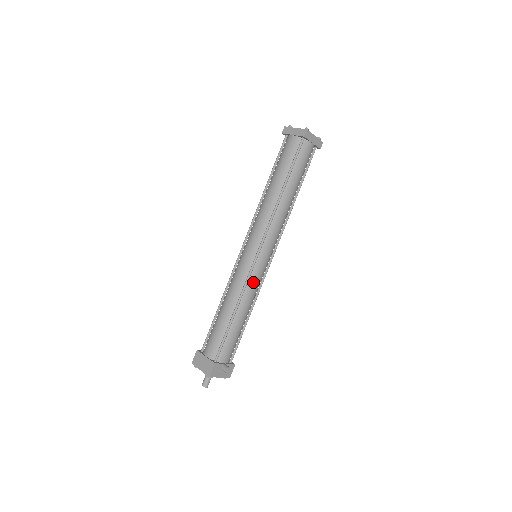
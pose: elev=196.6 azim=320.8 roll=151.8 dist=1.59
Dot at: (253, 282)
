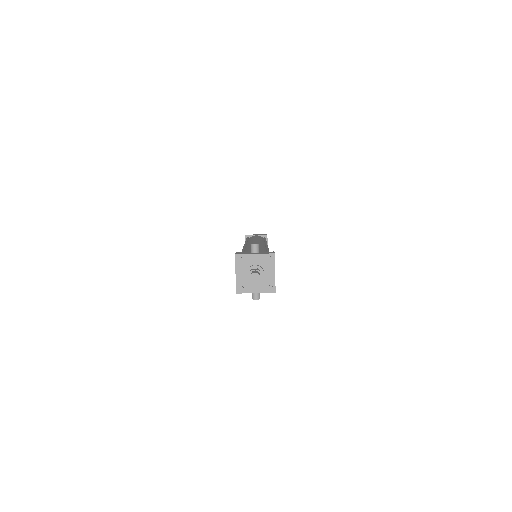
Dot at: occluded
